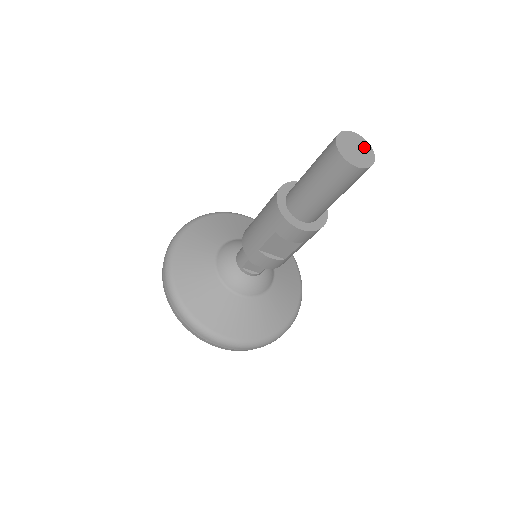
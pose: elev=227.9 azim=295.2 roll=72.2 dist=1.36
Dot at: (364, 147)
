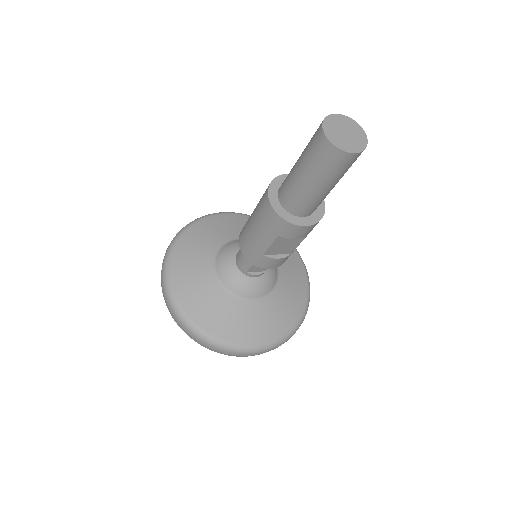
Dot at: (352, 127)
